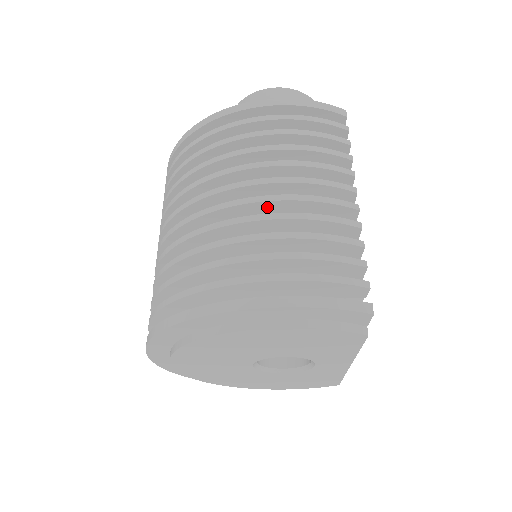
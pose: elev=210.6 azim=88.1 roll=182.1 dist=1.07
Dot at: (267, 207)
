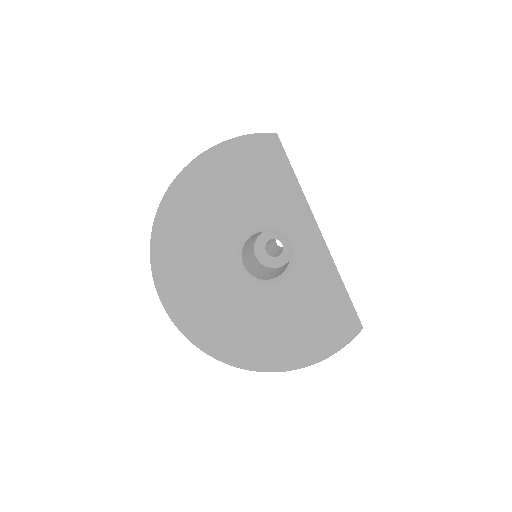
Dot at: occluded
